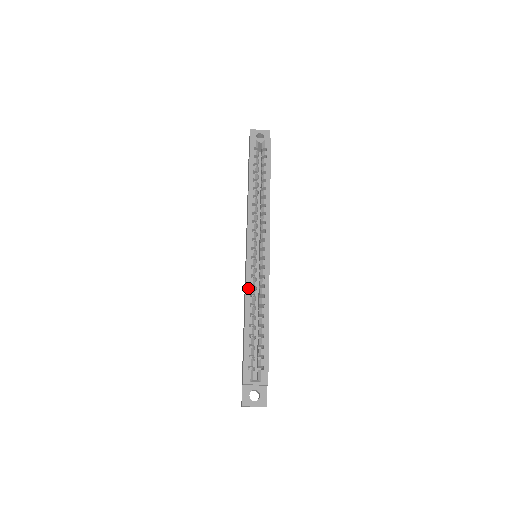
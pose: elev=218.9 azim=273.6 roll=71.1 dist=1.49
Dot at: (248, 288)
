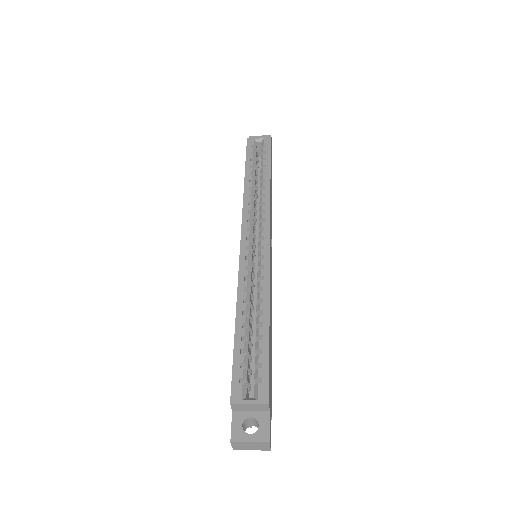
Dot at: (241, 281)
